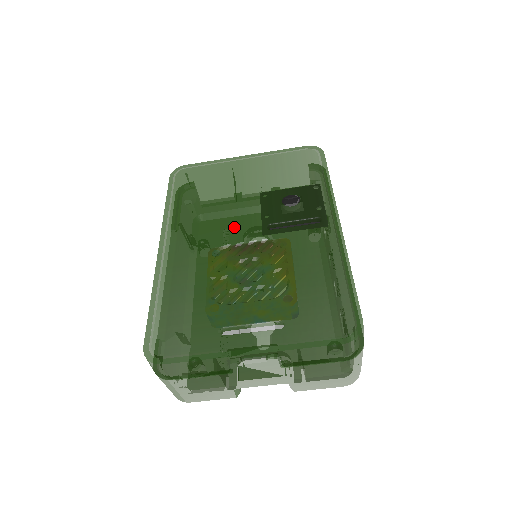
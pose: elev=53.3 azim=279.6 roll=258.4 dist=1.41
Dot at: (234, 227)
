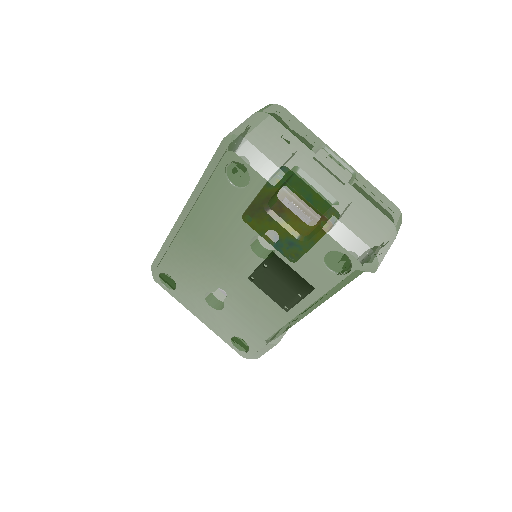
Dot at: occluded
